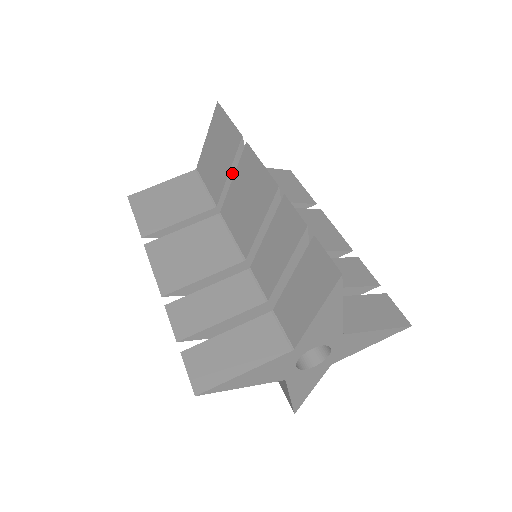
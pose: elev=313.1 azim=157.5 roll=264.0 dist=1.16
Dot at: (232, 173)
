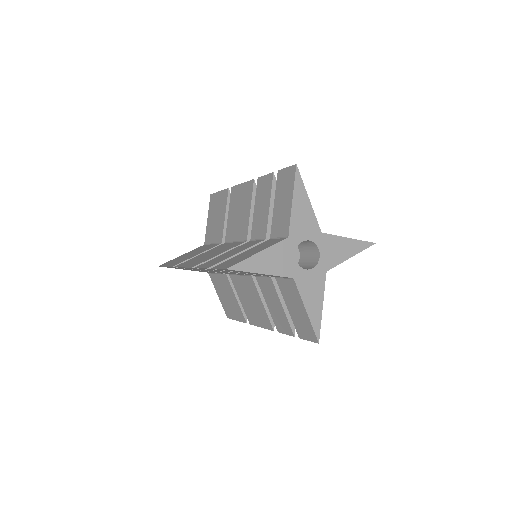
Dot at: (227, 216)
